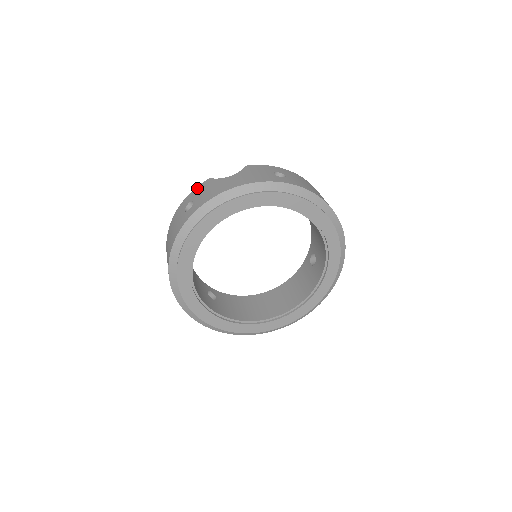
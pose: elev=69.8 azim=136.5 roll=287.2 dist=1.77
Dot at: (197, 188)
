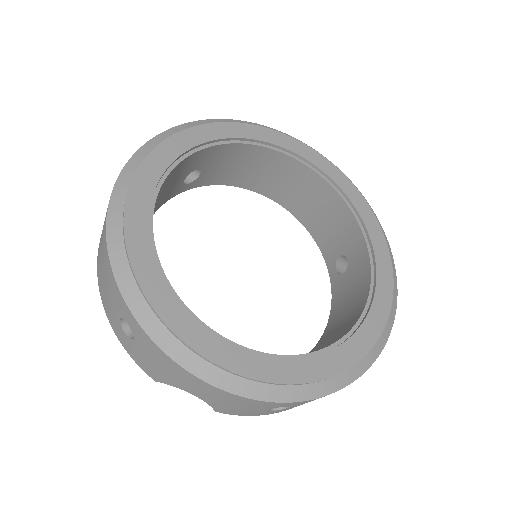
Dot at: occluded
